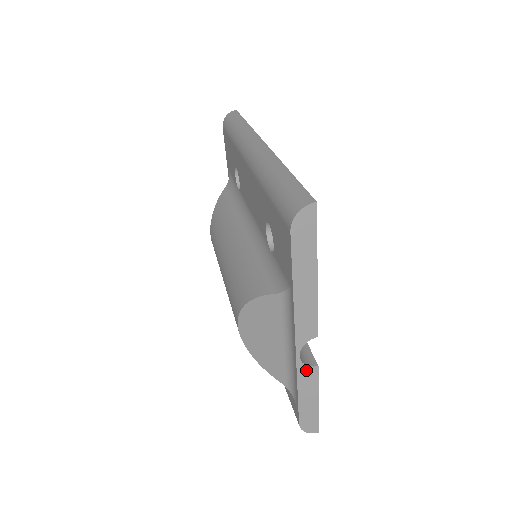
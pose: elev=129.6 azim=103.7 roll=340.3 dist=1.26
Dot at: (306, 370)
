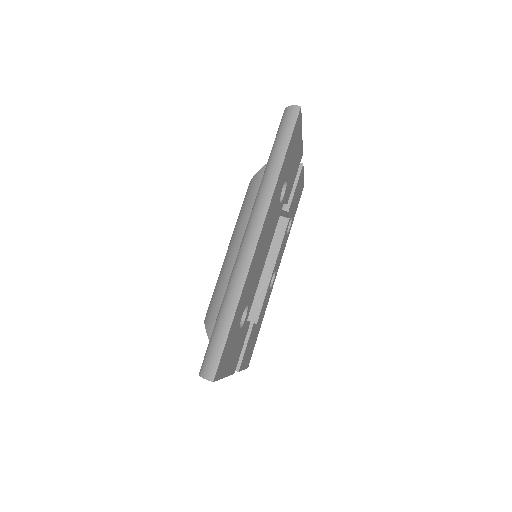
Dot at: occluded
